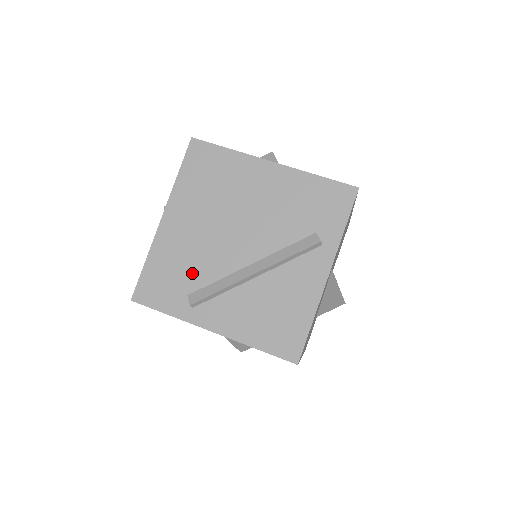
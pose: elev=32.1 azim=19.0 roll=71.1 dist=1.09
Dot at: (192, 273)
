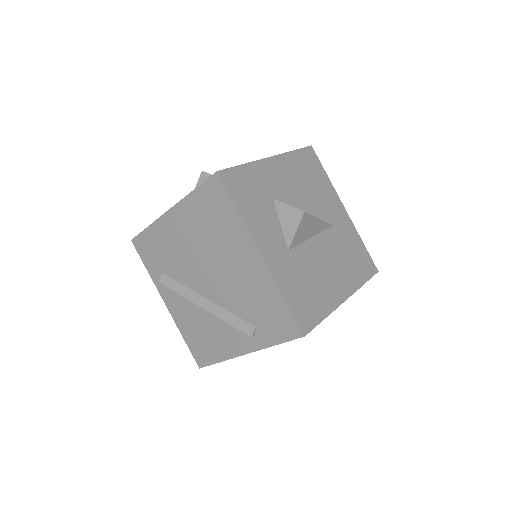
Dot at: (170, 264)
